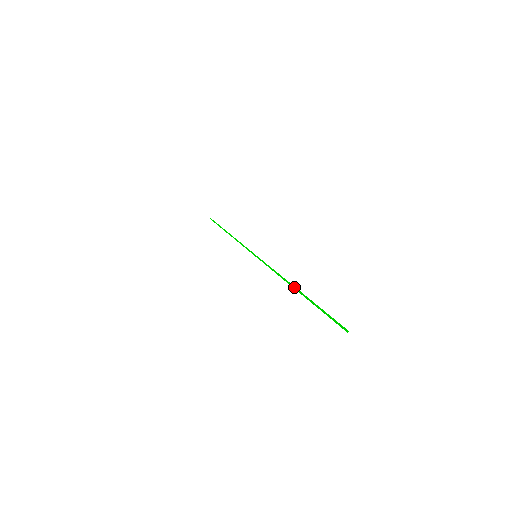
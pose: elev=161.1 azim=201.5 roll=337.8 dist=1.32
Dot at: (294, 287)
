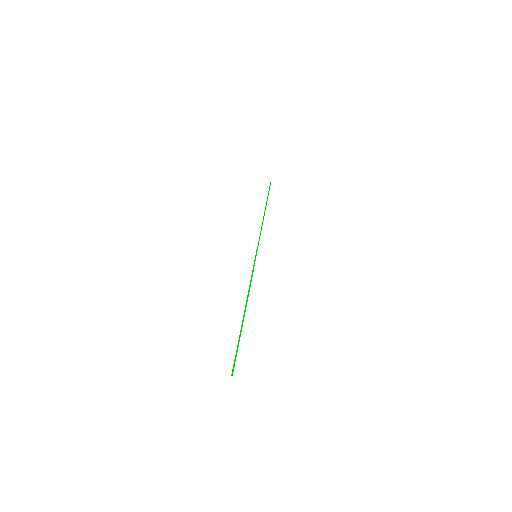
Dot at: (245, 309)
